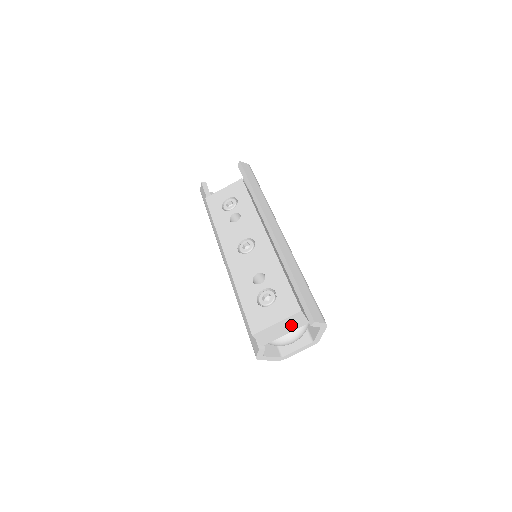
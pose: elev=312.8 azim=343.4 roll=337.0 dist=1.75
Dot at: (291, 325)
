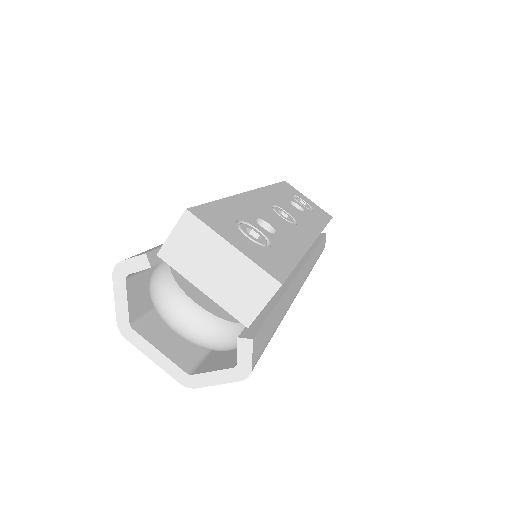
Dot at: (233, 287)
